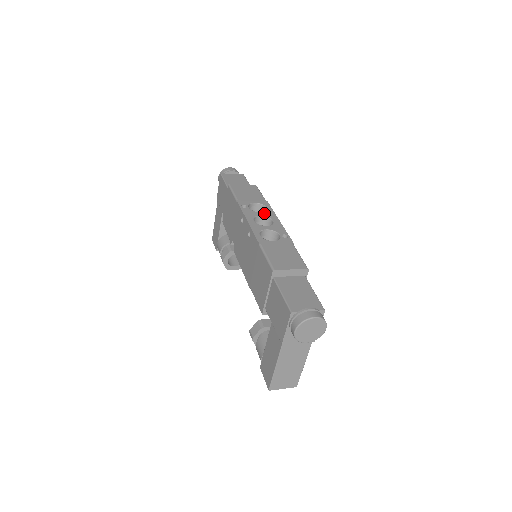
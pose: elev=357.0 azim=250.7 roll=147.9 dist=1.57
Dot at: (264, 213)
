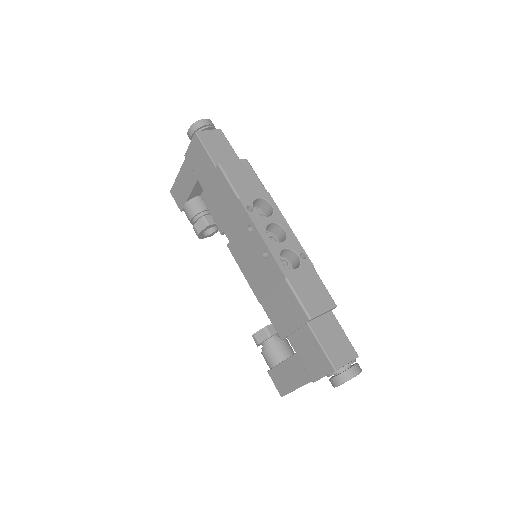
Dot at: (273, 217)
